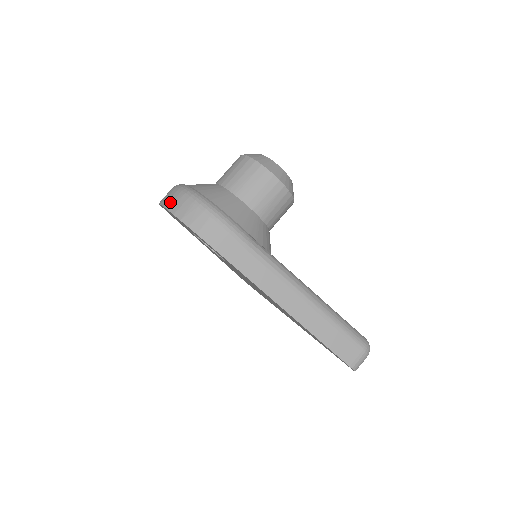
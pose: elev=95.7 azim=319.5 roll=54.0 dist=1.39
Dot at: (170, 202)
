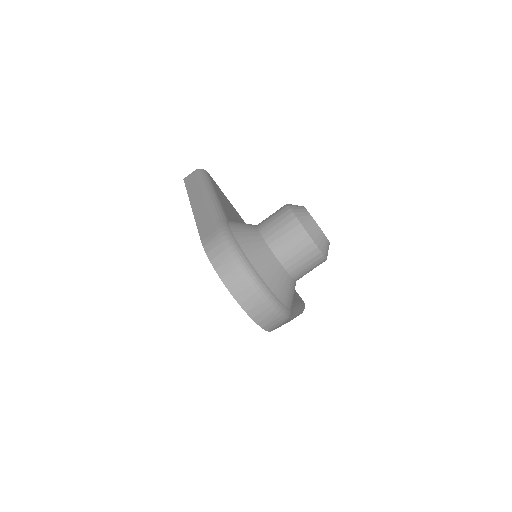
Dot at: (248, 304)
